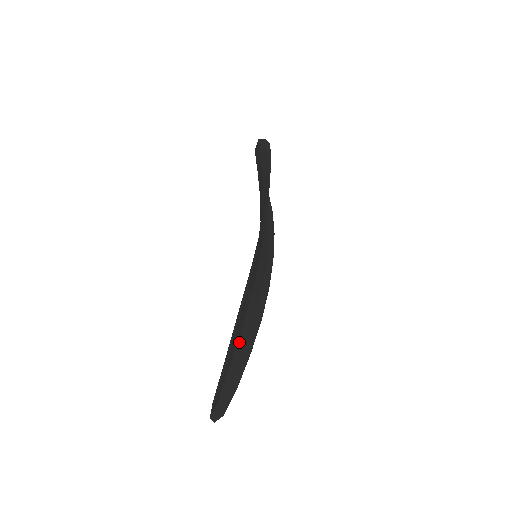
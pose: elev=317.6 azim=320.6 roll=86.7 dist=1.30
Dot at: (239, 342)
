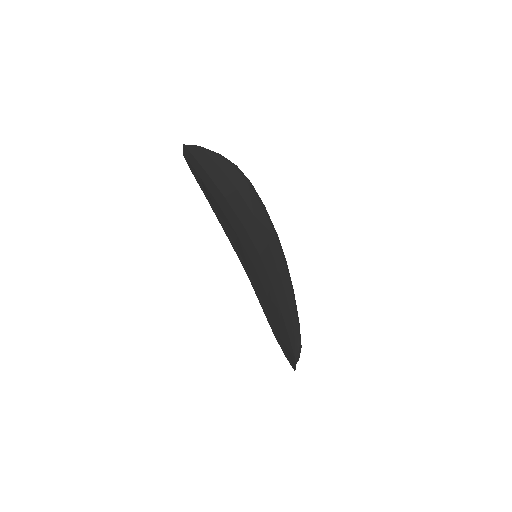
Dot at: (284, 316)
